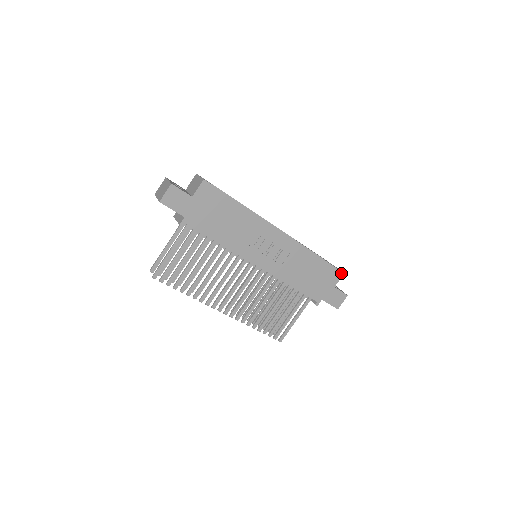
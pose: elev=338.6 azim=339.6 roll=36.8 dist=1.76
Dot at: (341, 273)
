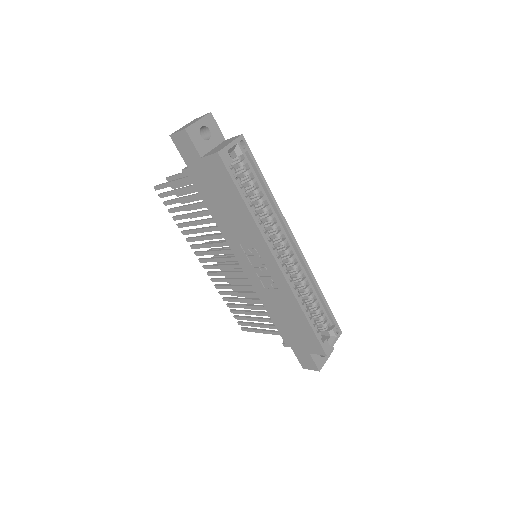
Dot at: (323, 352)
